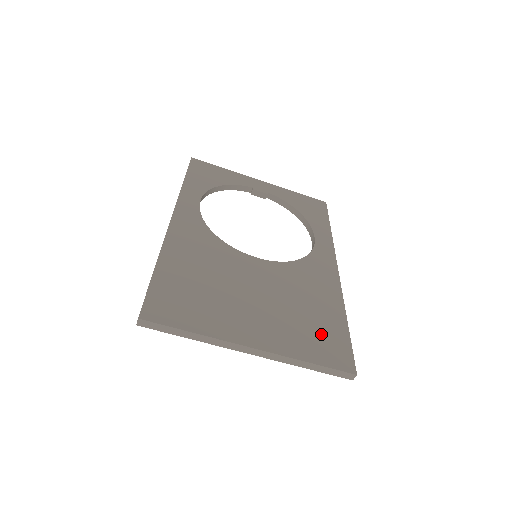
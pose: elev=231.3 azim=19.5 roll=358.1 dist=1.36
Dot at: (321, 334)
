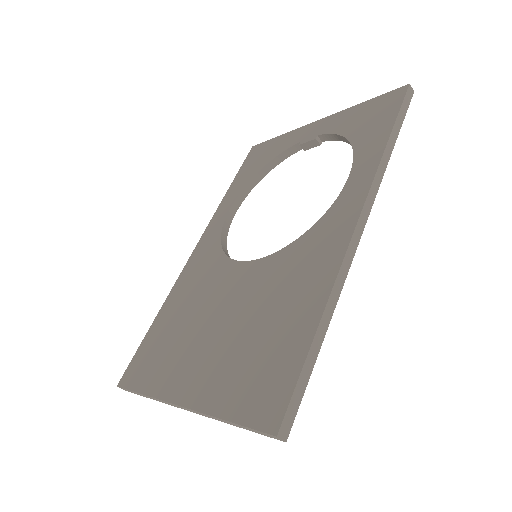
Dot at: (263, 365)
